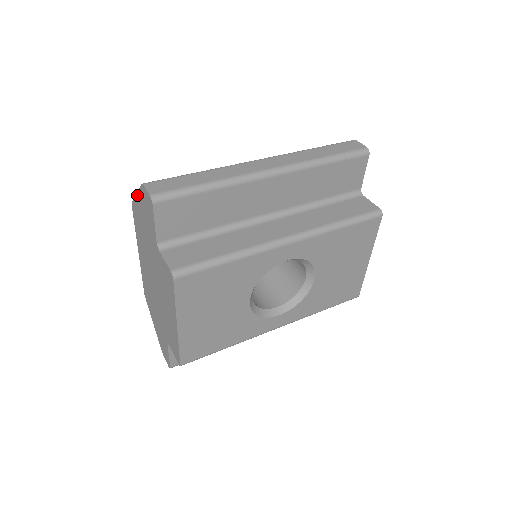
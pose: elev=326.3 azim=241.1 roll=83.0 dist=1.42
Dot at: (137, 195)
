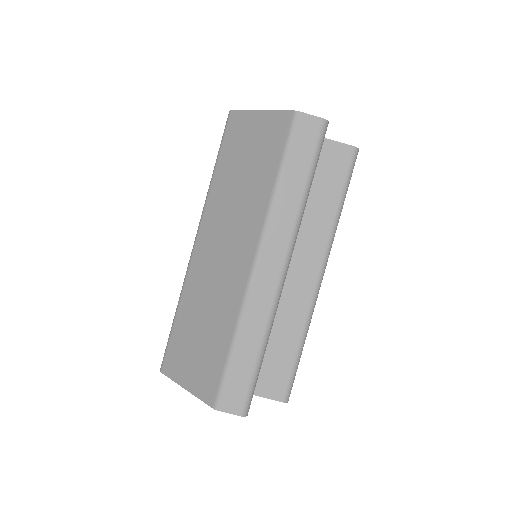
Dot at: (189, 391)
